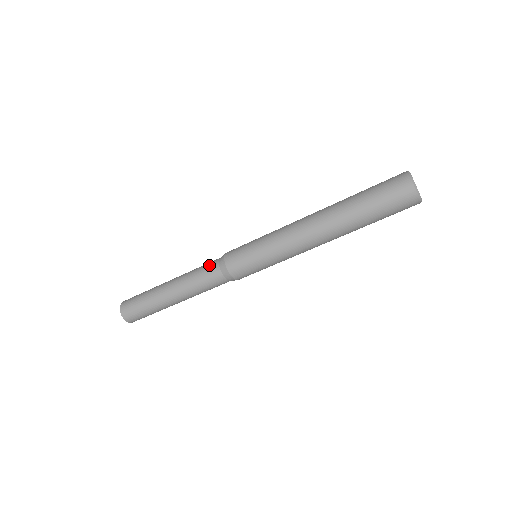
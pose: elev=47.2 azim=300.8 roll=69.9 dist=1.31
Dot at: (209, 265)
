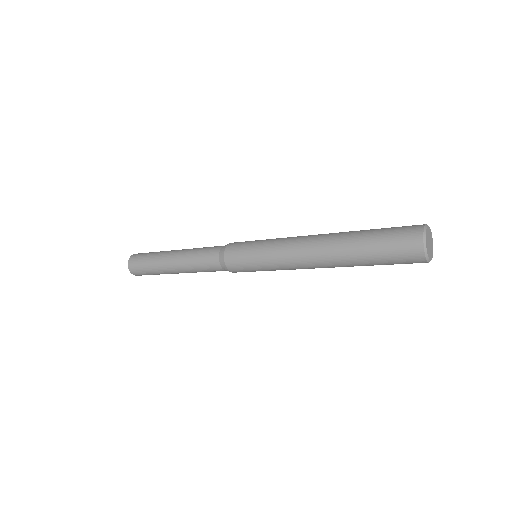
Dot at: (210, 253)
